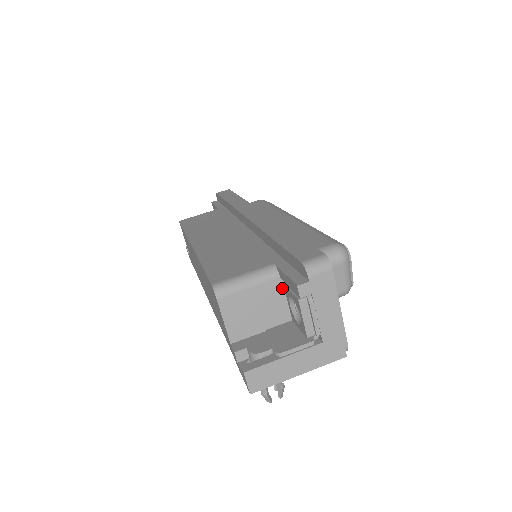
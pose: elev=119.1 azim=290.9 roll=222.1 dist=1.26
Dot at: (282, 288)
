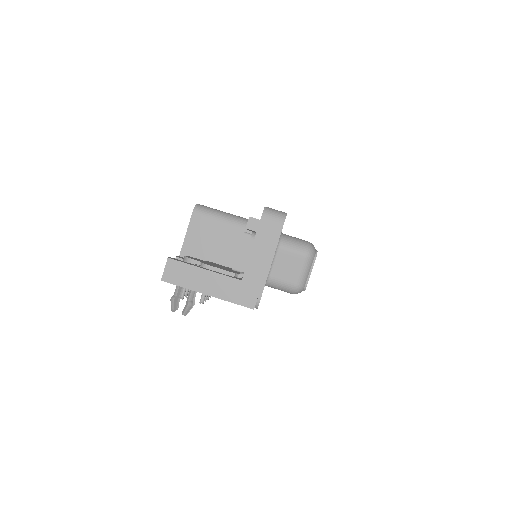
Dot at: occluded
